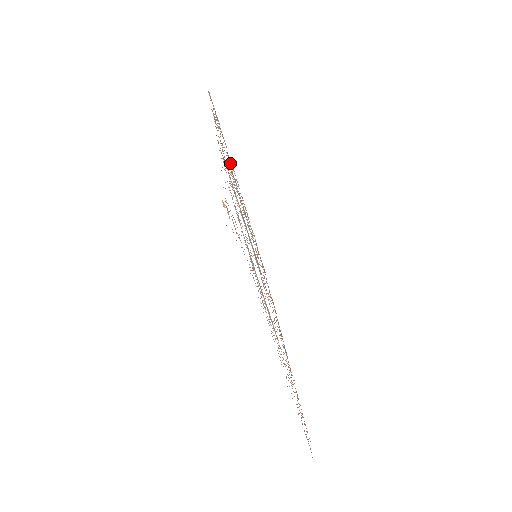
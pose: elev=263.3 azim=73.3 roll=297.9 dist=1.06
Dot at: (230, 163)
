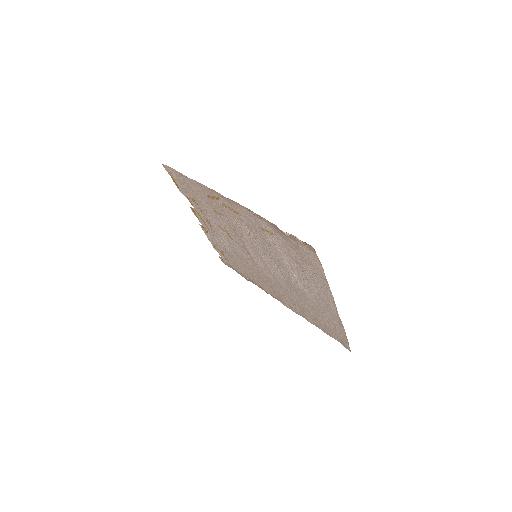
Dot at: (200, 206)
